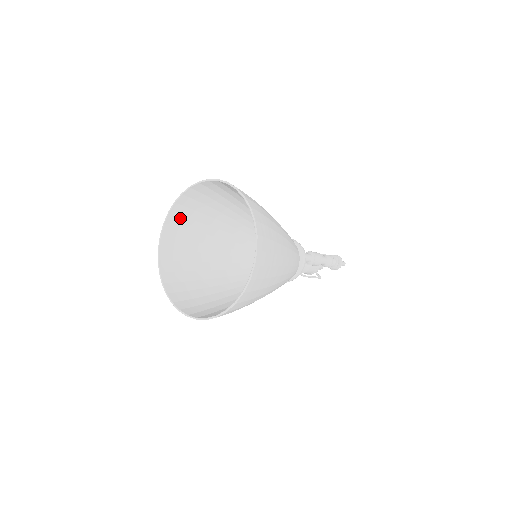
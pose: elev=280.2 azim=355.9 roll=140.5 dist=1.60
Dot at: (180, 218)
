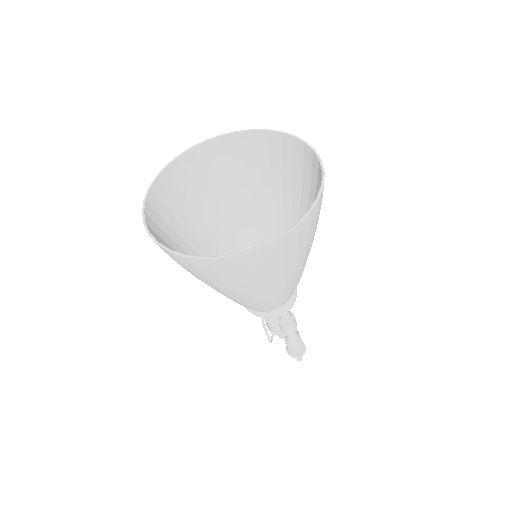
Dot at: (252, 147)
